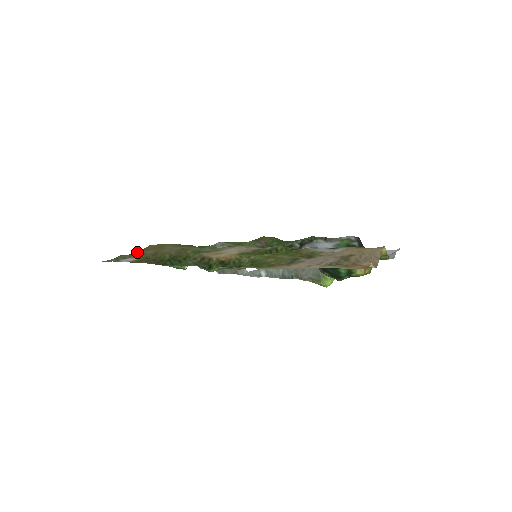
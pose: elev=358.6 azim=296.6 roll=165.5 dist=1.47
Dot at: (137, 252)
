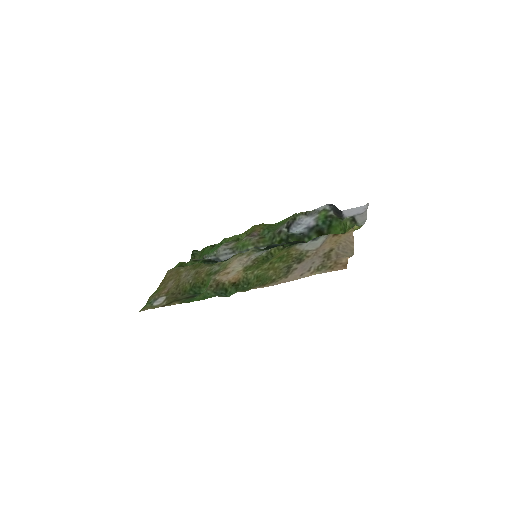
Dot at: (161, 286)
